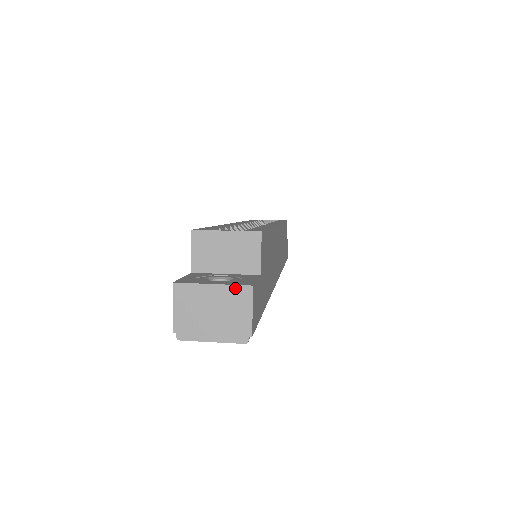
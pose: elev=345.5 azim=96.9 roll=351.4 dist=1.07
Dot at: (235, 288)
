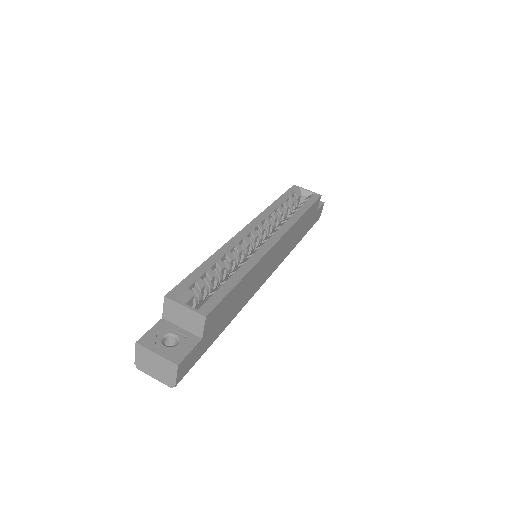
Dot at: (168, 362)
